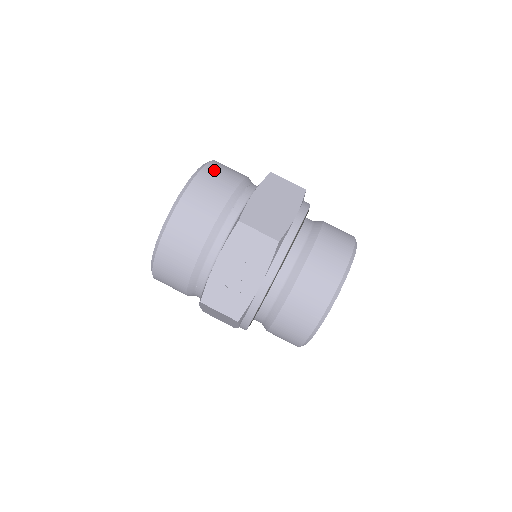
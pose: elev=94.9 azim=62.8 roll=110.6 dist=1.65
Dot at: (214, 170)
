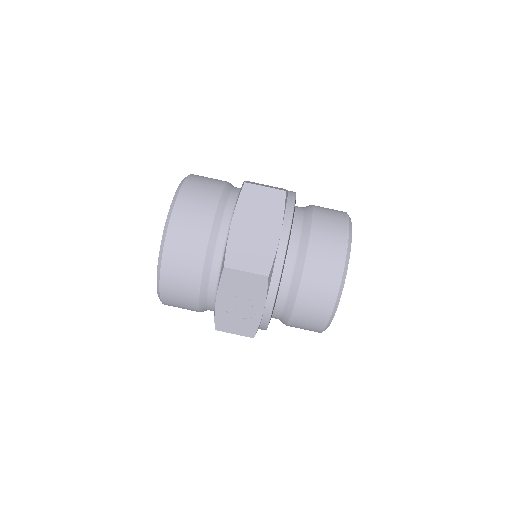
Dot at: (186, 204)
